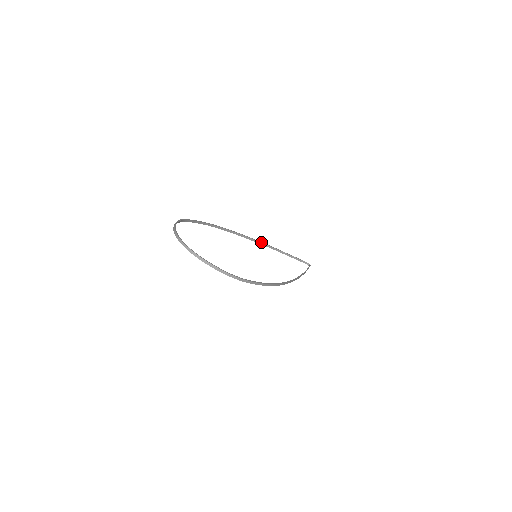
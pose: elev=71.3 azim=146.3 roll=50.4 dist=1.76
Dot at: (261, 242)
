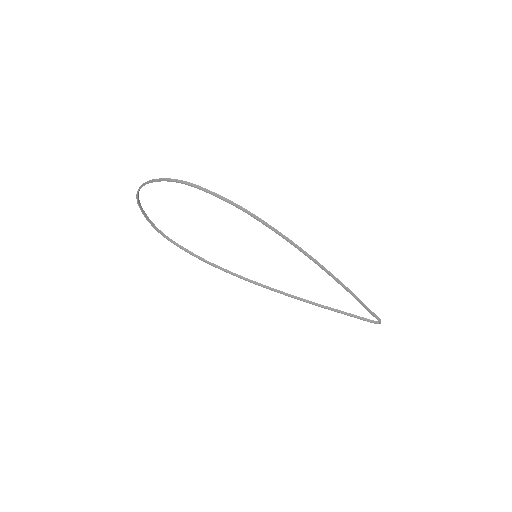
Dot at: (289, 294)
